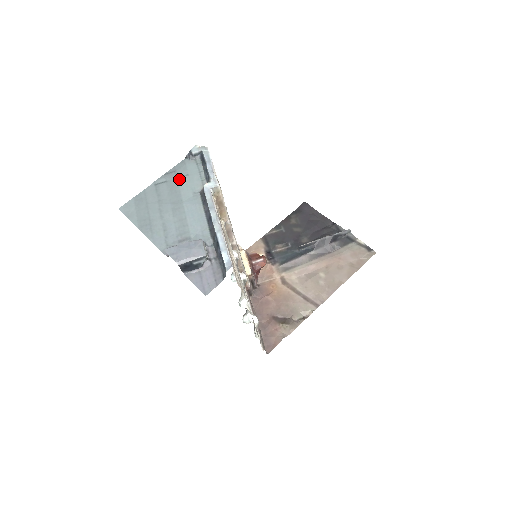
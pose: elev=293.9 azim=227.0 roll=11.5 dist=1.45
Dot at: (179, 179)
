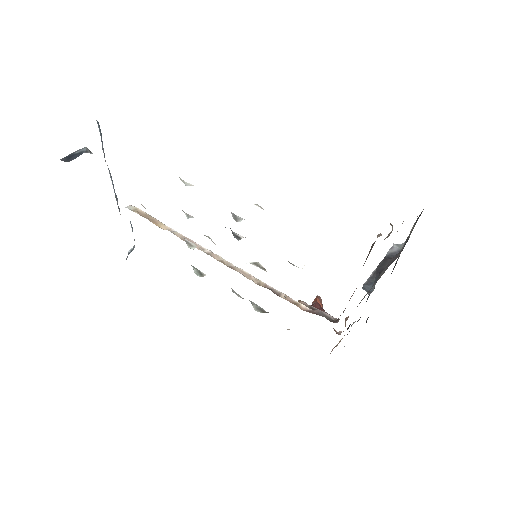
Dot at: occluded
